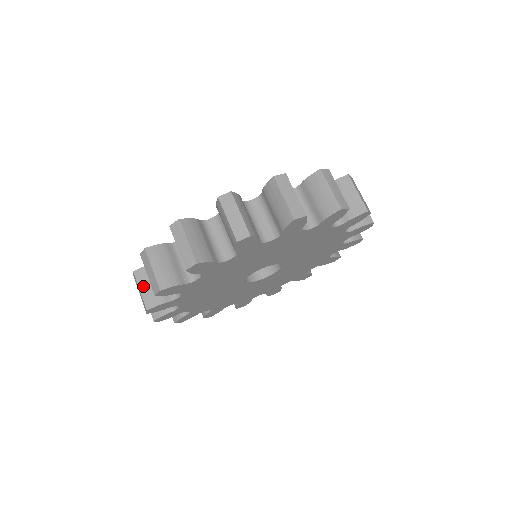
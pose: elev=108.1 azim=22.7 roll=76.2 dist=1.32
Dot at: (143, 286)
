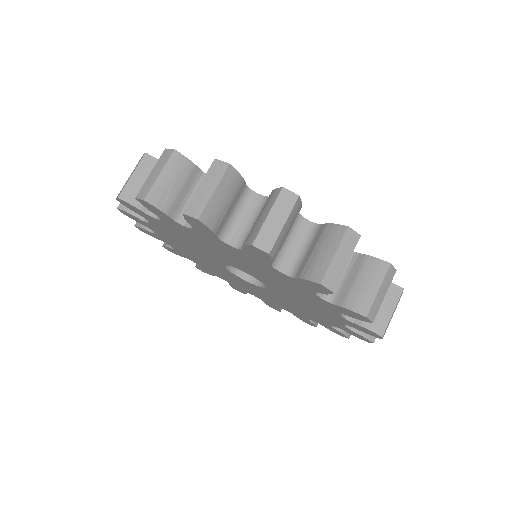
Dot at: occluded
